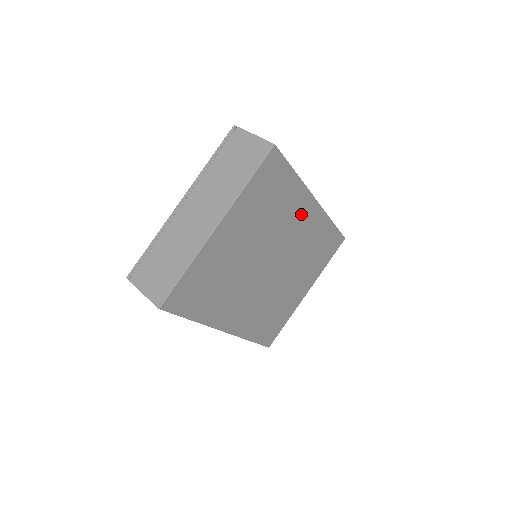
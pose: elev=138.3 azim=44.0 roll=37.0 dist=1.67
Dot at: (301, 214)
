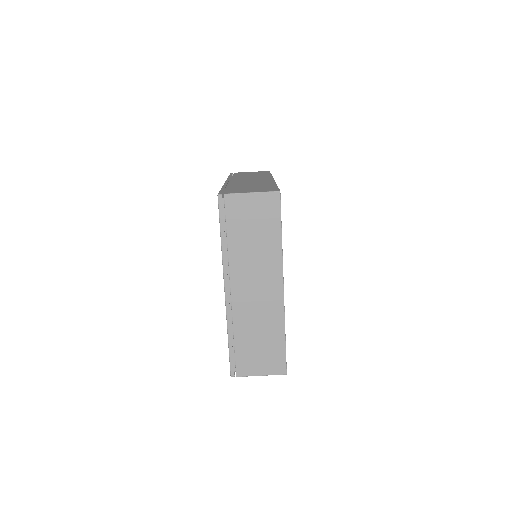
Dot at: occluded
